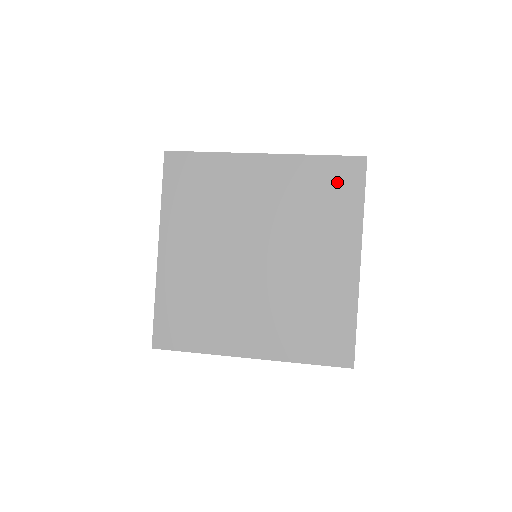
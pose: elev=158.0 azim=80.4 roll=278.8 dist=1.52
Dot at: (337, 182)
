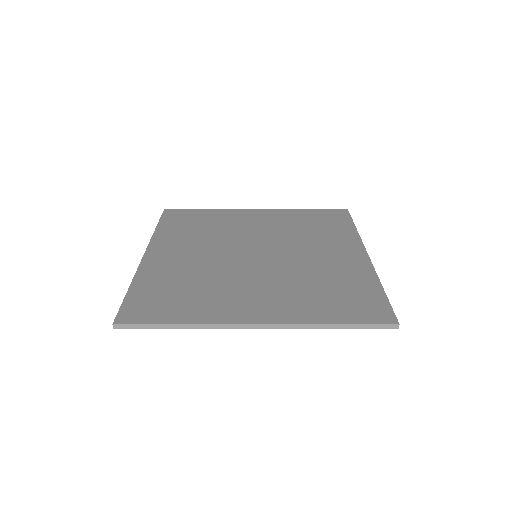
Dot at: (327, 219)
